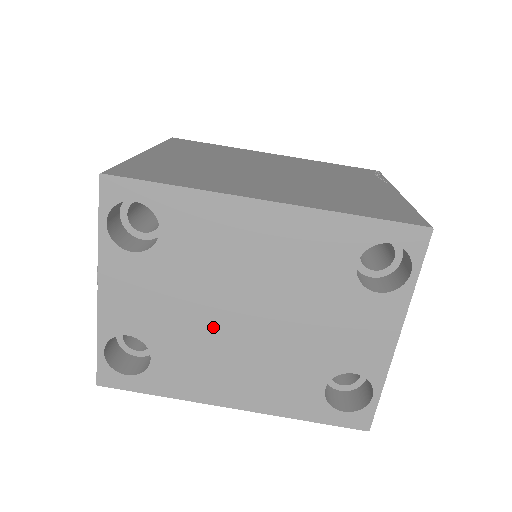
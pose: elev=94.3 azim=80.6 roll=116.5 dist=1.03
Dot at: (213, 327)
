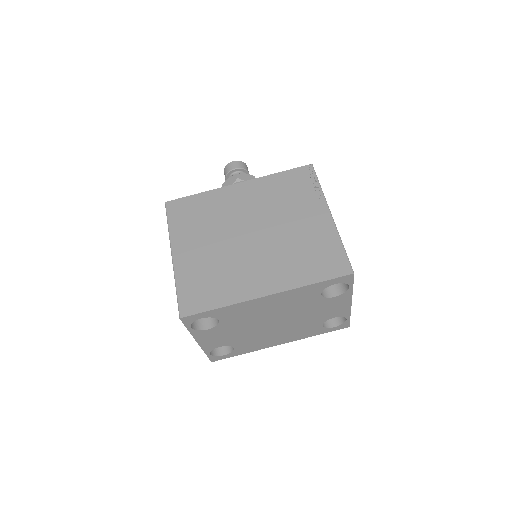
Dot at: (259, 331)
